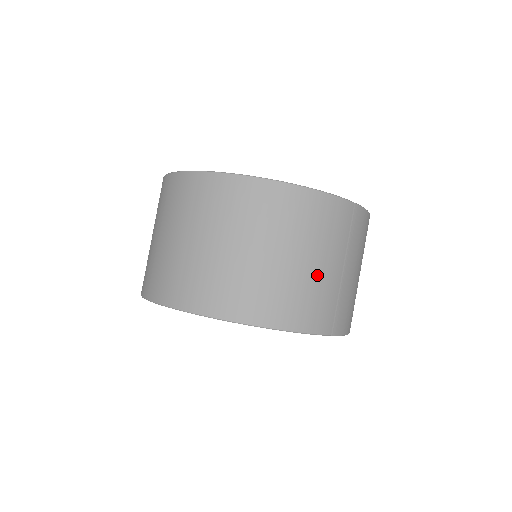
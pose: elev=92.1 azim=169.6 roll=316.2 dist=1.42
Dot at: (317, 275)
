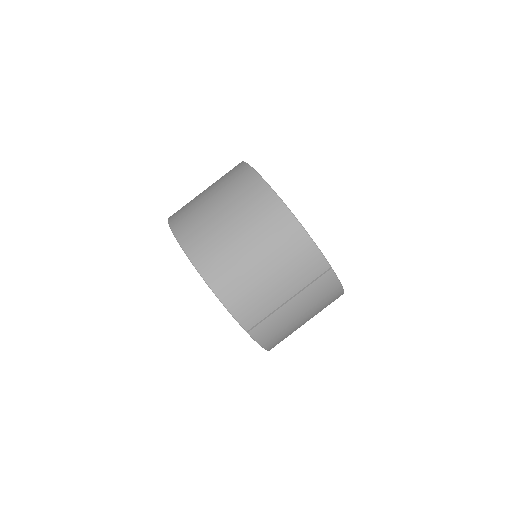
Dot at: (267, 286)
